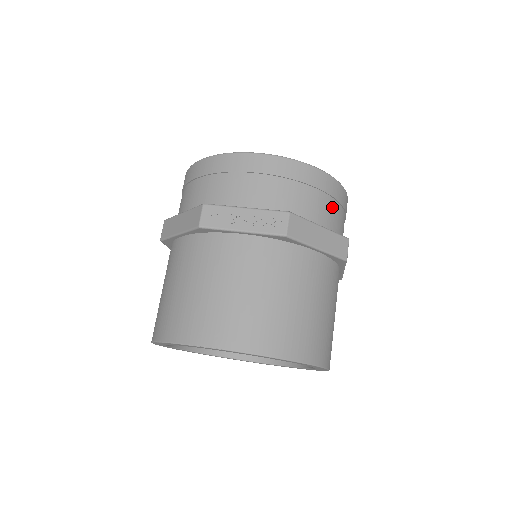
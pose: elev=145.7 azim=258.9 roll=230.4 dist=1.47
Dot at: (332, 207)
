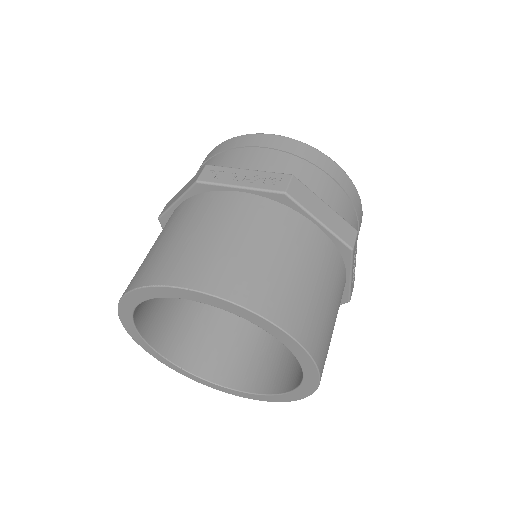
Dot at: (342, 199)
